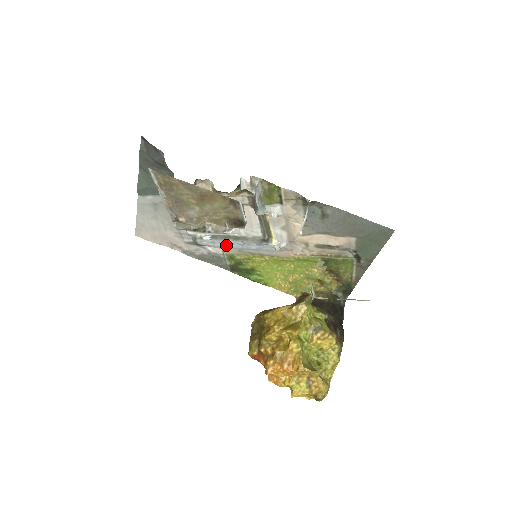
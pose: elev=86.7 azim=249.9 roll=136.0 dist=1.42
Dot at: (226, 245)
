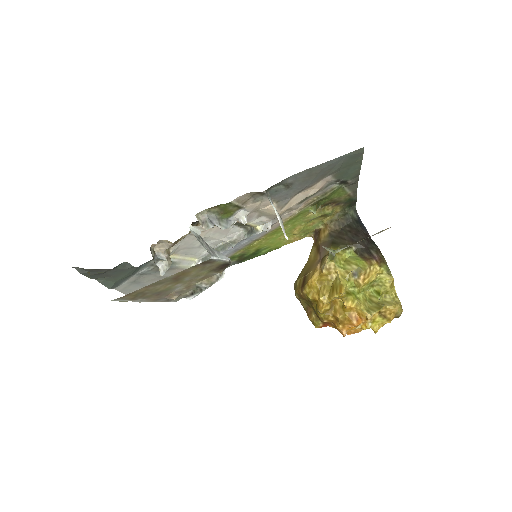
Dot at: occluded
